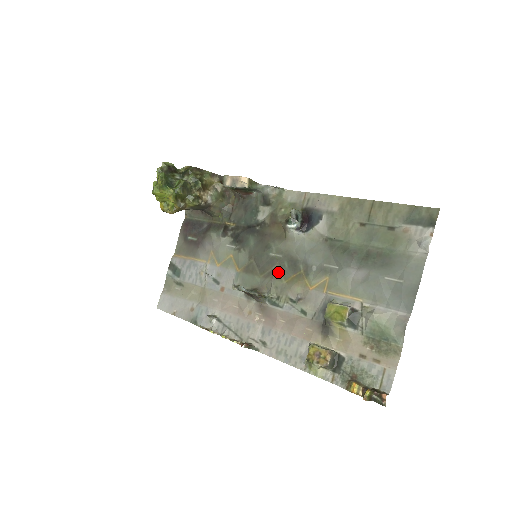
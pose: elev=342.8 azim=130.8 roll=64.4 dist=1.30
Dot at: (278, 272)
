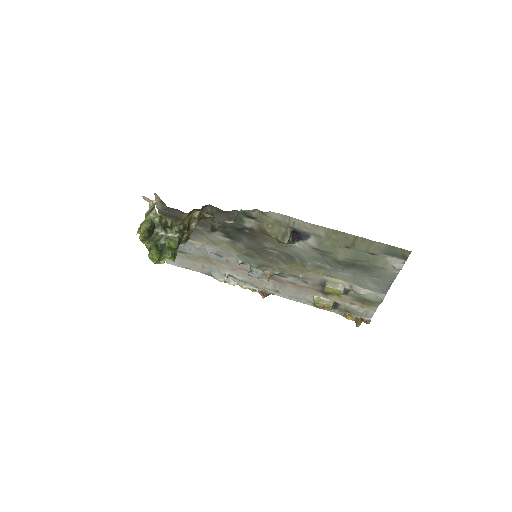
Dot at: (277, 261)
